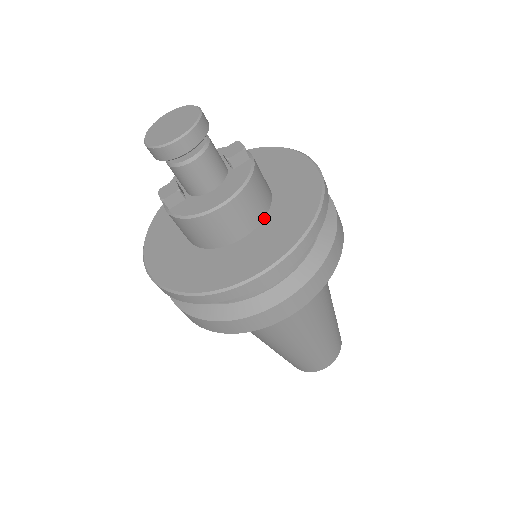
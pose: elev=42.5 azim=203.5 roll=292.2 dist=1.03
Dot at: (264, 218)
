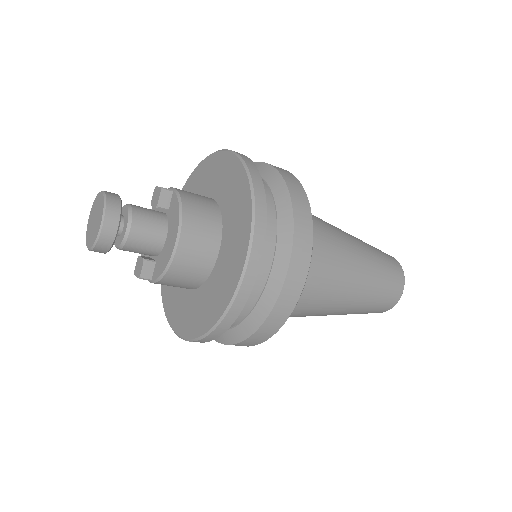
Dot at: (222, 223)
